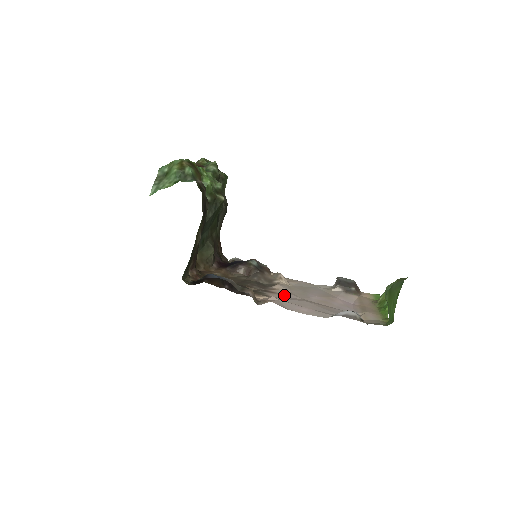
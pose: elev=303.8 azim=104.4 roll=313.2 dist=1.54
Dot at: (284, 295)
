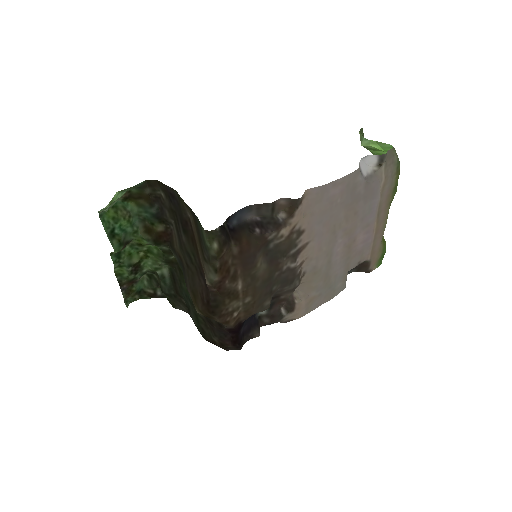
Dot at: (314, 240)
